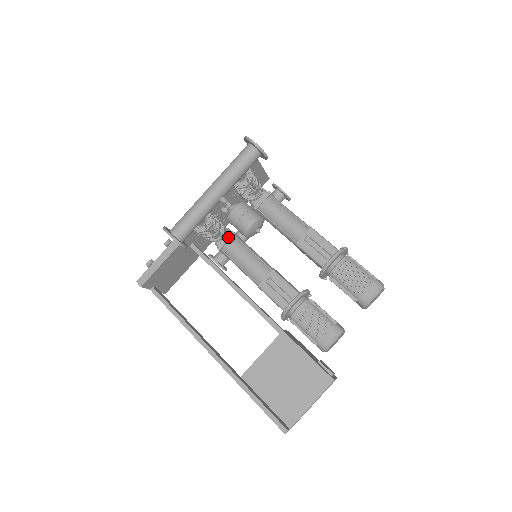
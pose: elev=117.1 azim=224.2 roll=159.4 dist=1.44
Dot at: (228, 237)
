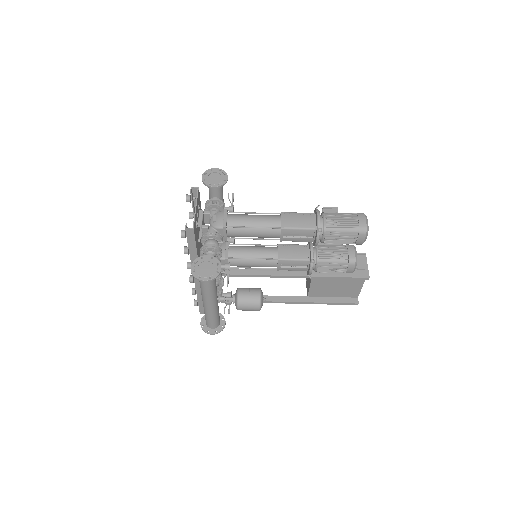
Dot at: occluded
